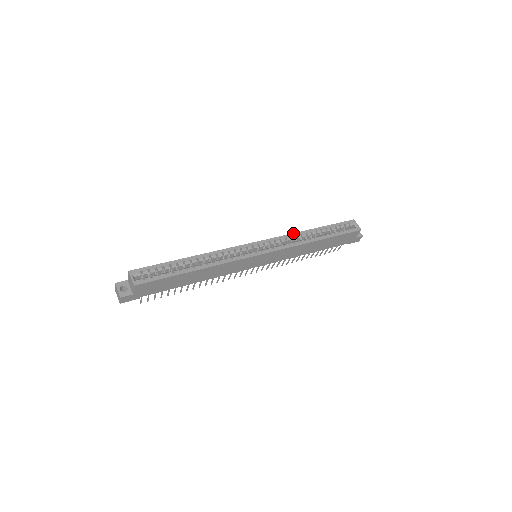
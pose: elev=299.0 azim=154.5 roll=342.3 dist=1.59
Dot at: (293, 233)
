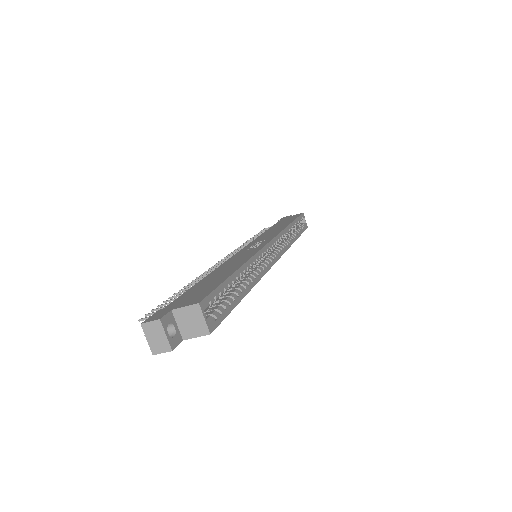
Dot at: (284, 229)
